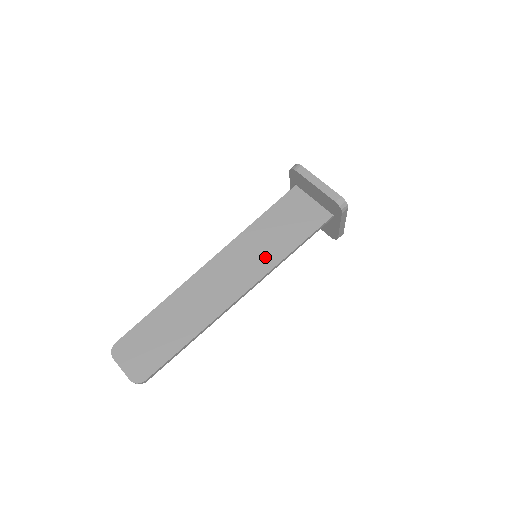
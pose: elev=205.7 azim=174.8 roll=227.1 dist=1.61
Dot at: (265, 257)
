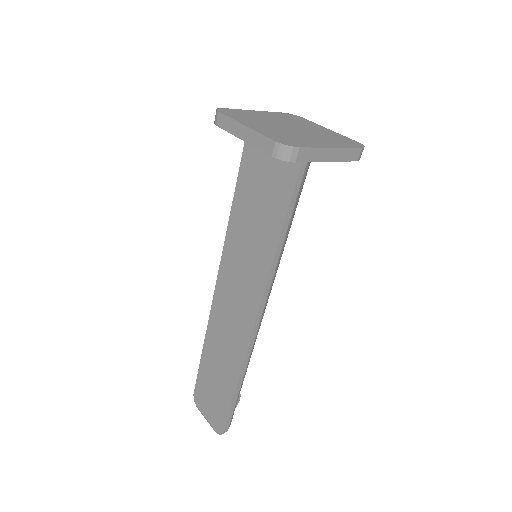
Dot at: (256, 263)
